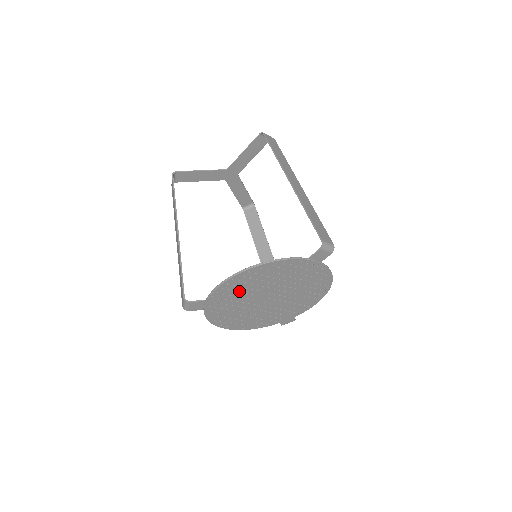
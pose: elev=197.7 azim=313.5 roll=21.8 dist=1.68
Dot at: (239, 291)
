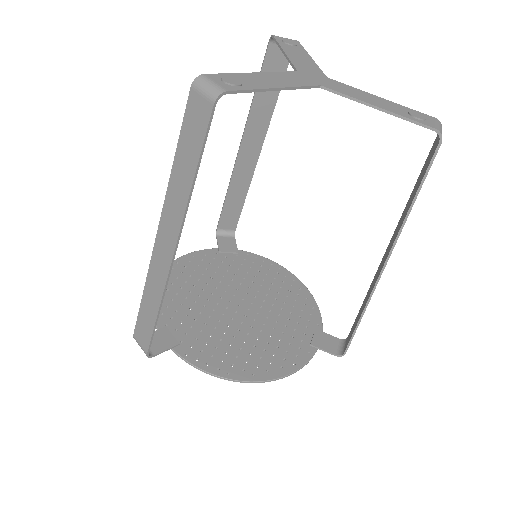
Dot at: (220, 345)
